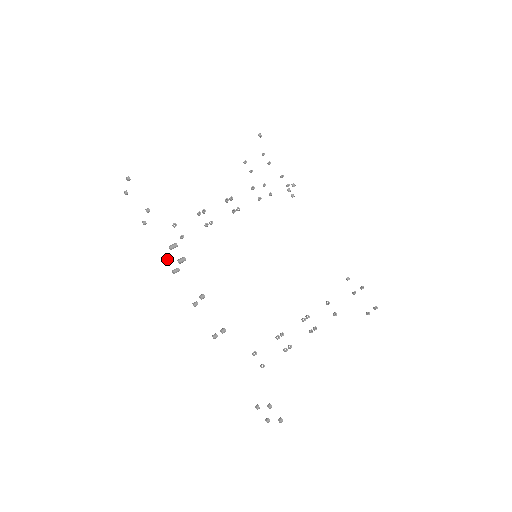
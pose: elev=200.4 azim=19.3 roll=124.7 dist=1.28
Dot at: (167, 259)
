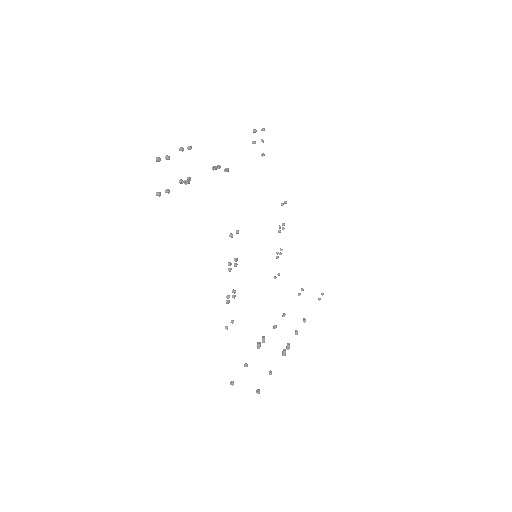
Dot at: occluded
